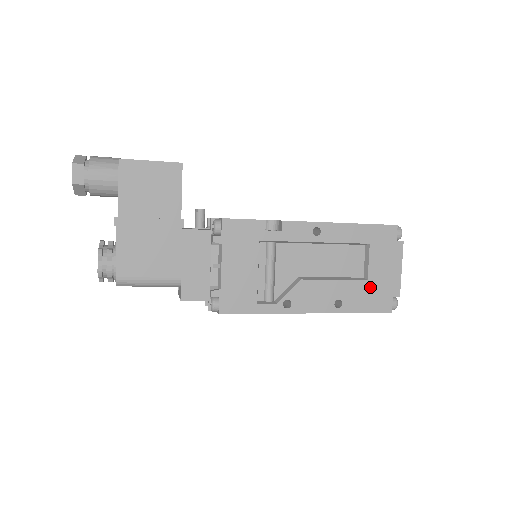
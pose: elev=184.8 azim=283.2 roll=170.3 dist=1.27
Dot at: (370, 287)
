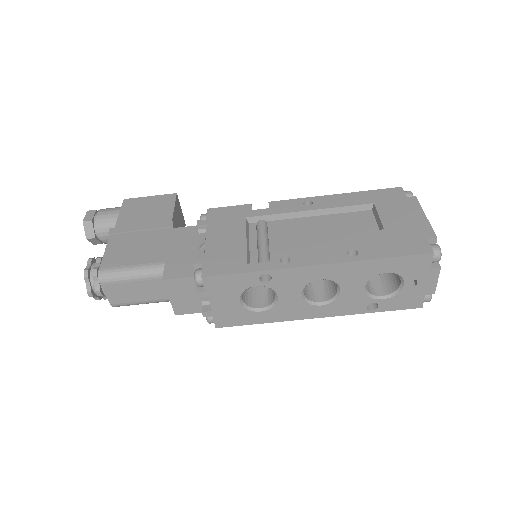
Dot at: (390, 235)
